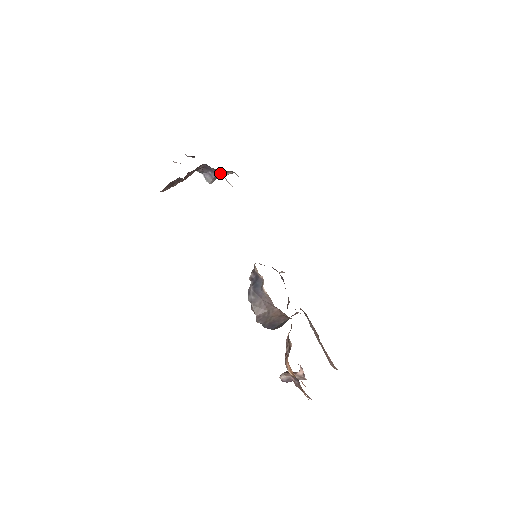
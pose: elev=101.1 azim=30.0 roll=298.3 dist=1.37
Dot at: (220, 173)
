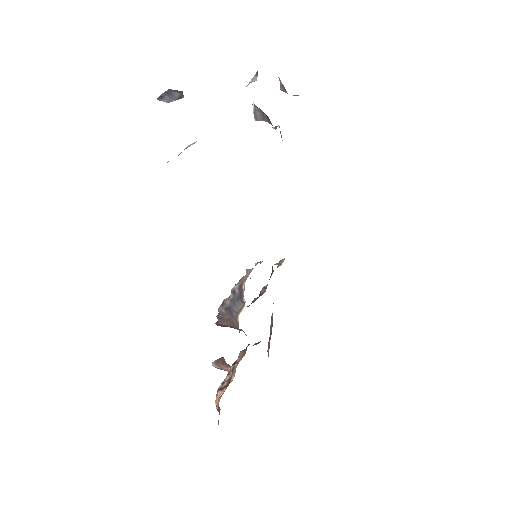
Dot at: (284, 87)
